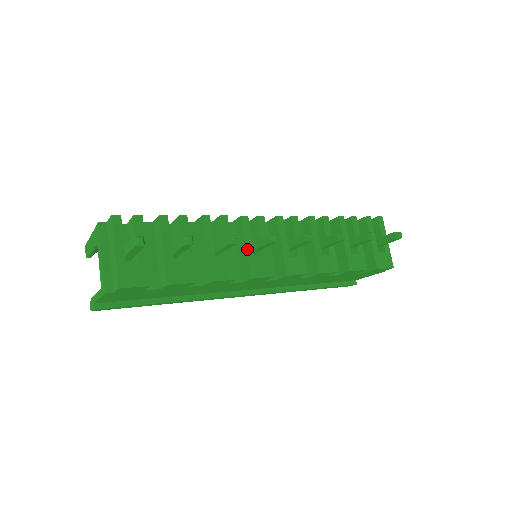
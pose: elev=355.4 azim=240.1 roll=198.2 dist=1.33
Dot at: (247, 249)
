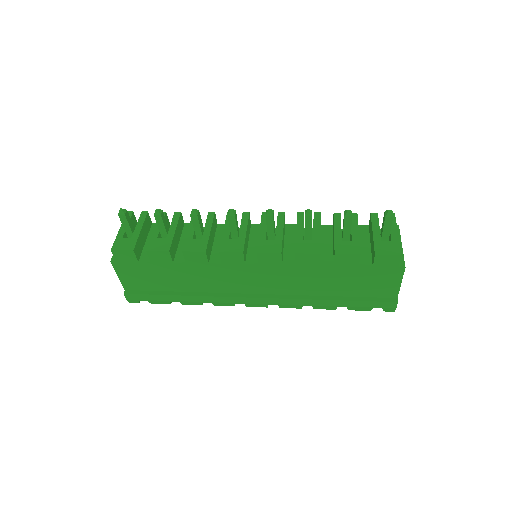
Dot at: (224, 233)
